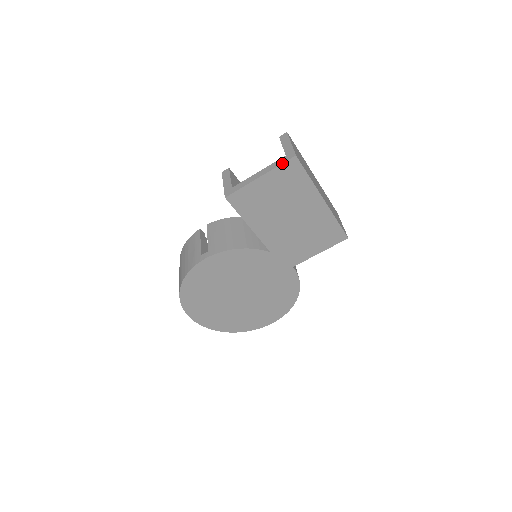
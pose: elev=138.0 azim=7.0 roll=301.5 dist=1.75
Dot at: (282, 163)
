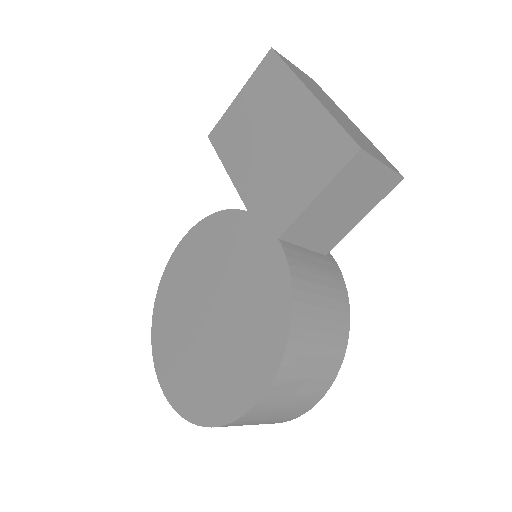
Dot at: (259, 65)
